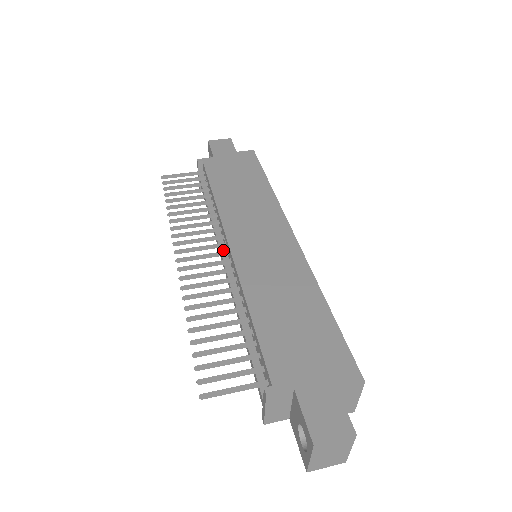
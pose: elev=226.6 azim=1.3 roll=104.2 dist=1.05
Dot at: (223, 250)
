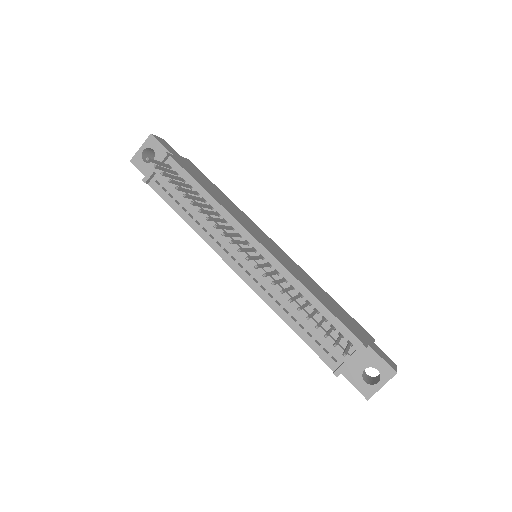
Dot at: (241, 247)
